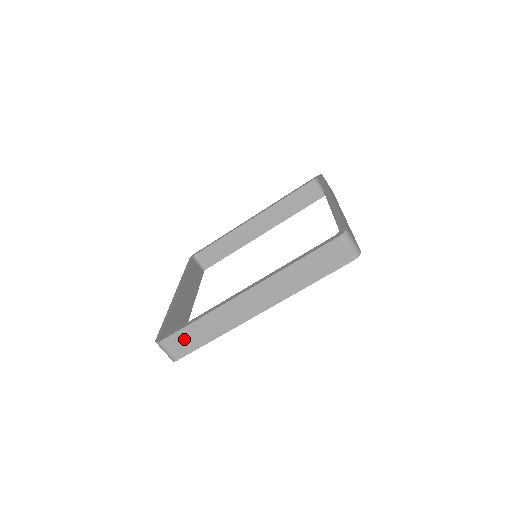
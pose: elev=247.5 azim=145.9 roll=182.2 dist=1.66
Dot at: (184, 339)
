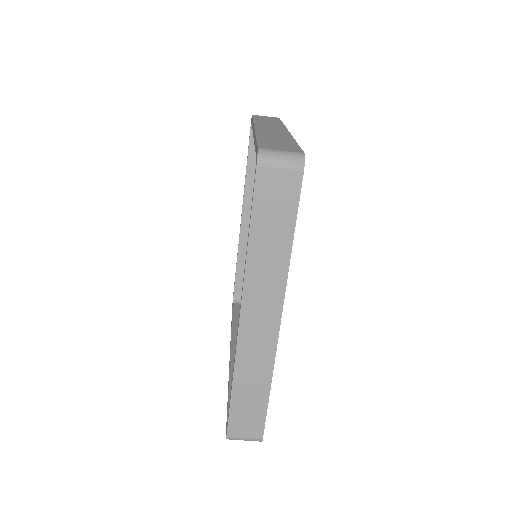
Dot at: (244, 414)
